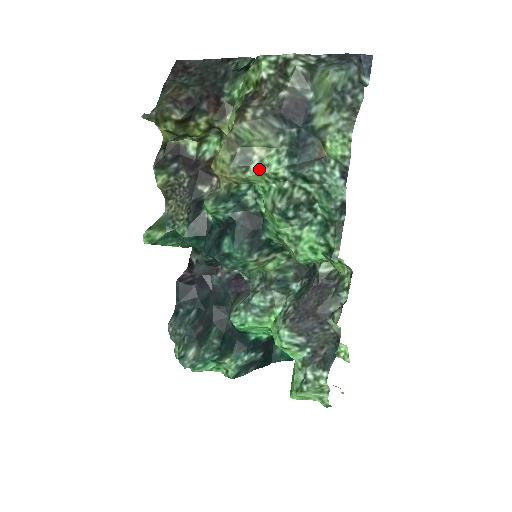
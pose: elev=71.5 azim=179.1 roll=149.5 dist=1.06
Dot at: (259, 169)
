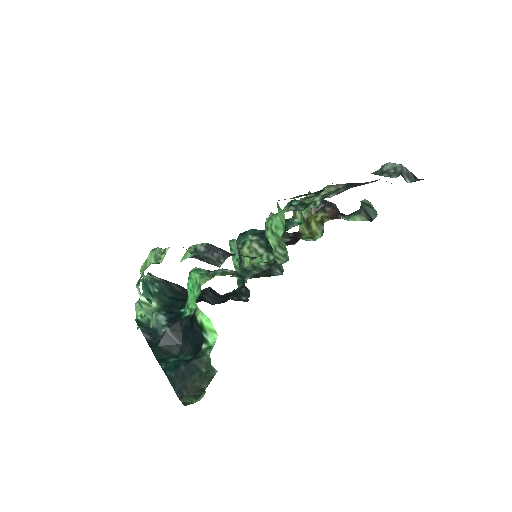
Dot at: (310, 199)
